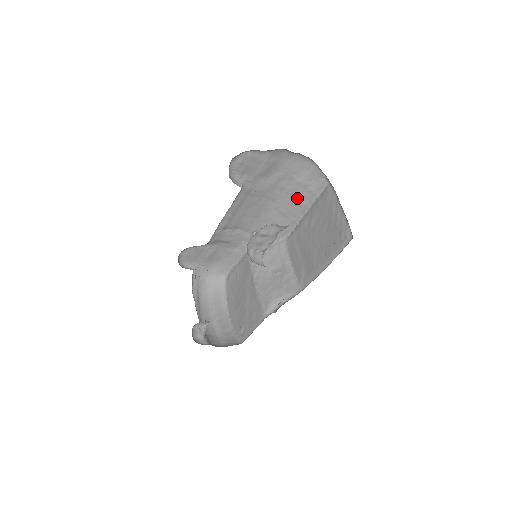
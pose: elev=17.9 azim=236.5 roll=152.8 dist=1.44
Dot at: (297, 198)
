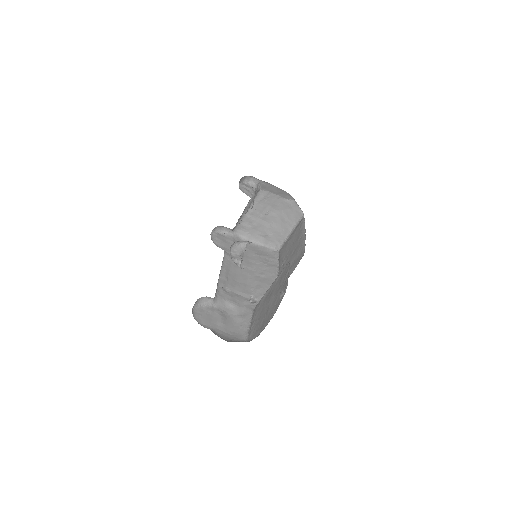
Dot at: (266, 264)
